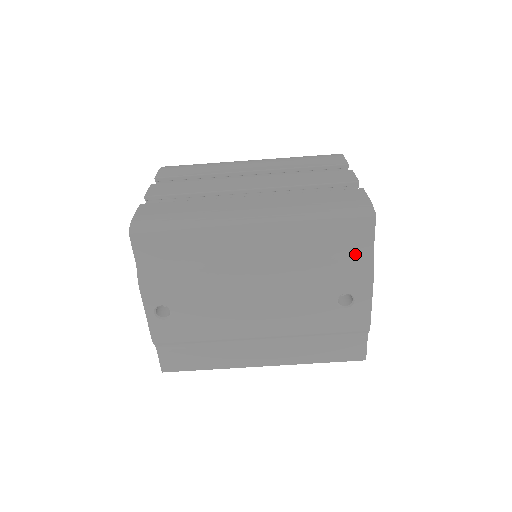
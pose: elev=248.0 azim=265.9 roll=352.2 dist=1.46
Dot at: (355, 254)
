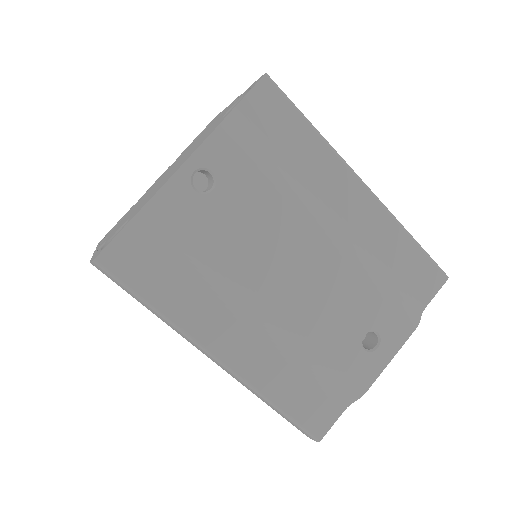
Dot at: (410, 299)
